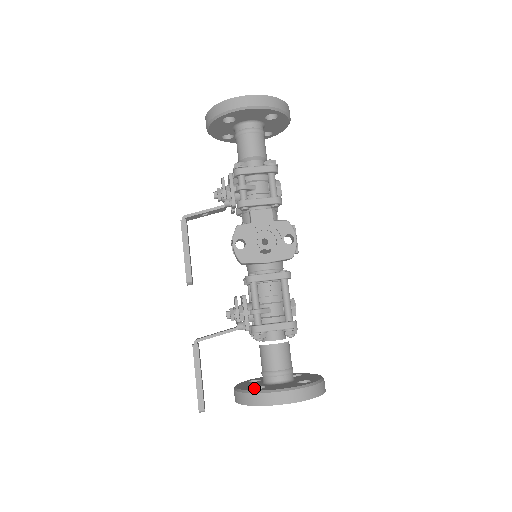
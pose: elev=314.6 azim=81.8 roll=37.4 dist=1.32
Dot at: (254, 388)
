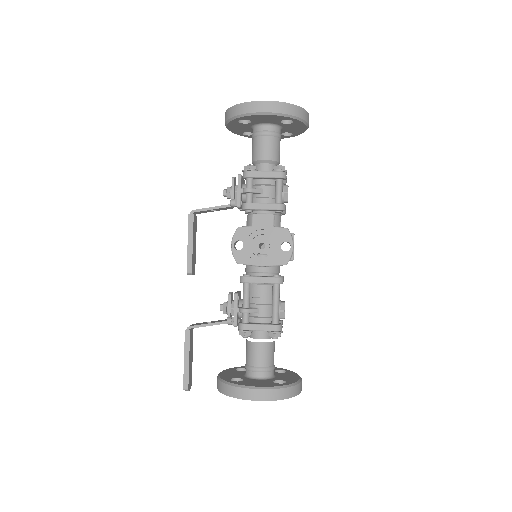
Dot at: (233, 379)
